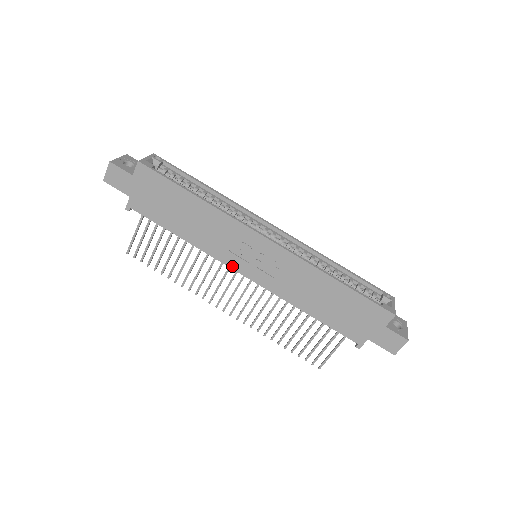
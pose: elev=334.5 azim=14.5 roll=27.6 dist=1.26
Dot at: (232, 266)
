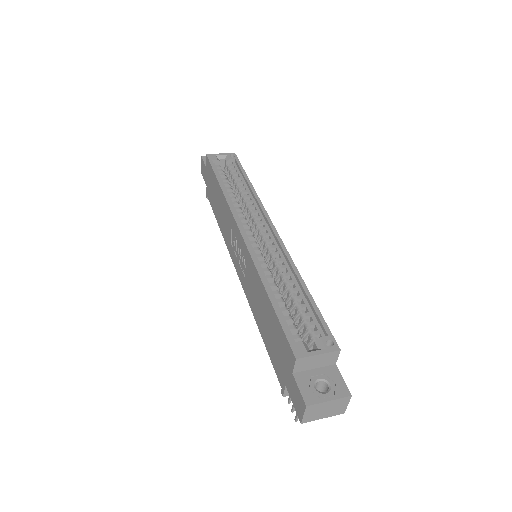
Dot at: (232, 259)
